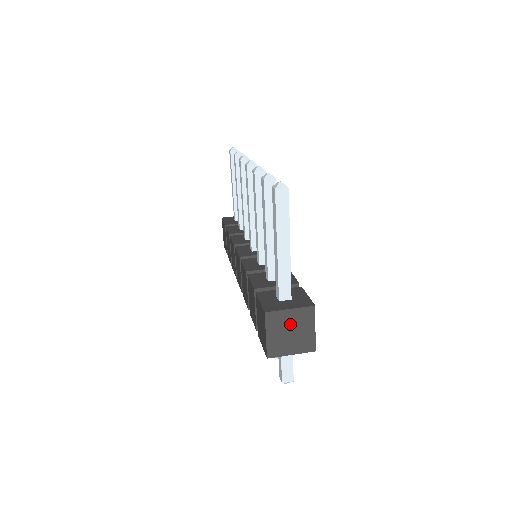
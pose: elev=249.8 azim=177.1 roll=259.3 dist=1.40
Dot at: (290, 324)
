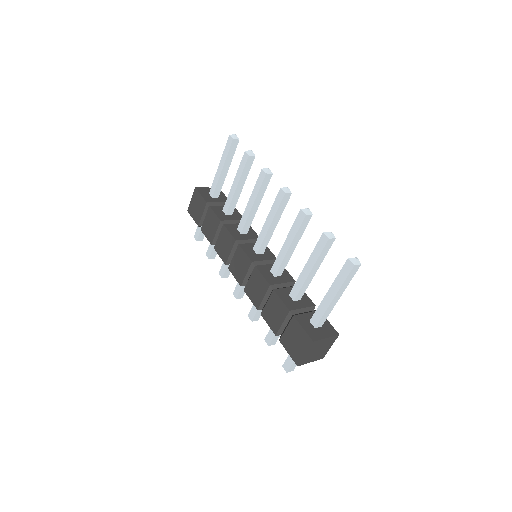
Dot at: (321, 346)
